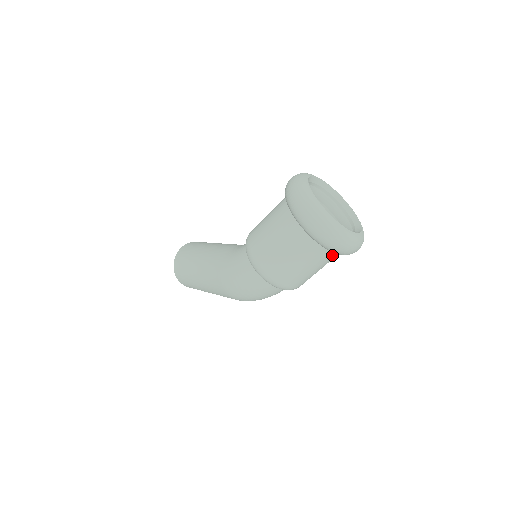
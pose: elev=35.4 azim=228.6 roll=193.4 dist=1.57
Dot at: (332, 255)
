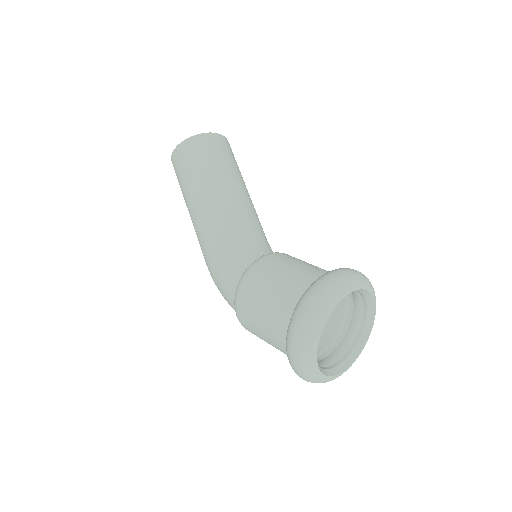
Dot at: occluded
